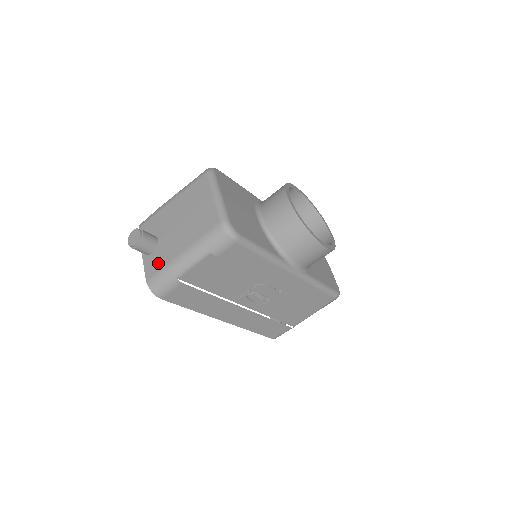
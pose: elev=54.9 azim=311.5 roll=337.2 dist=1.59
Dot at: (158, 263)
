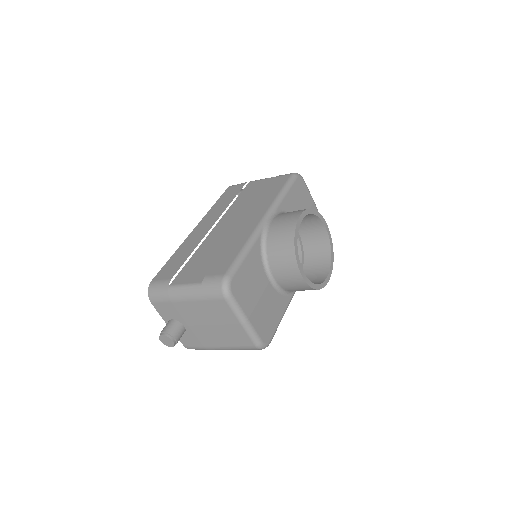
Dot at: (193, 342)
